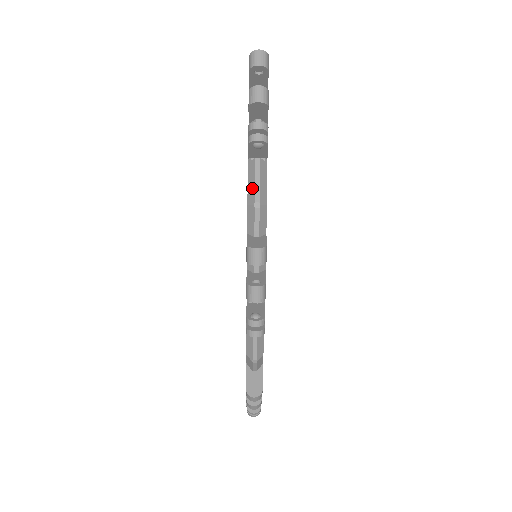
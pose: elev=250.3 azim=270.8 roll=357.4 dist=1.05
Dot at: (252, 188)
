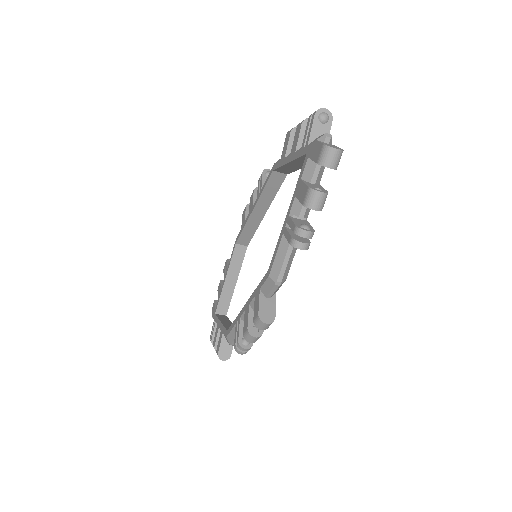
Dot at: (278, 266)
